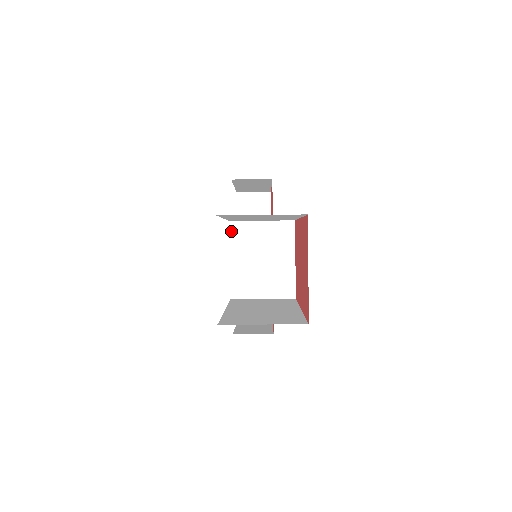
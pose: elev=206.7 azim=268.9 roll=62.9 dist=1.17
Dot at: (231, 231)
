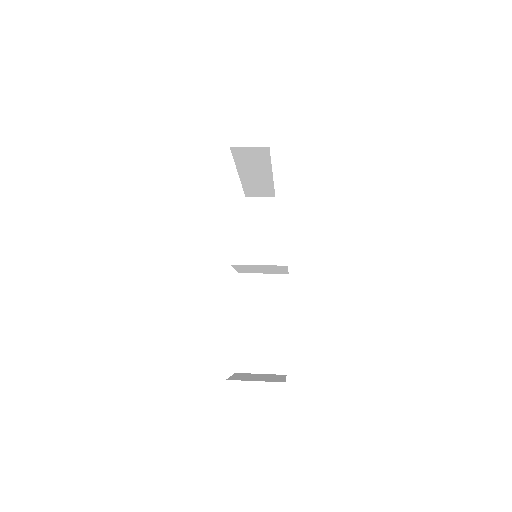
Dot at: (233, 266)
